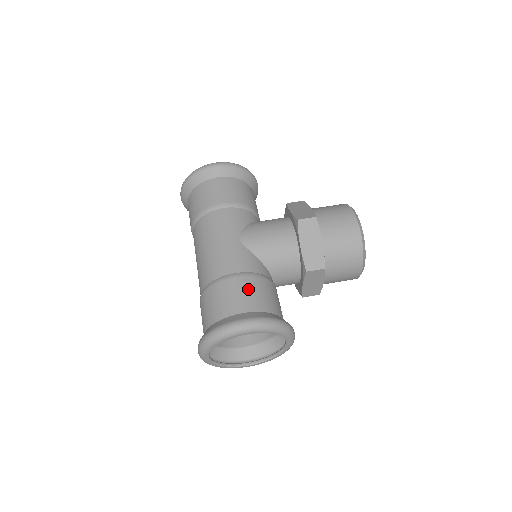
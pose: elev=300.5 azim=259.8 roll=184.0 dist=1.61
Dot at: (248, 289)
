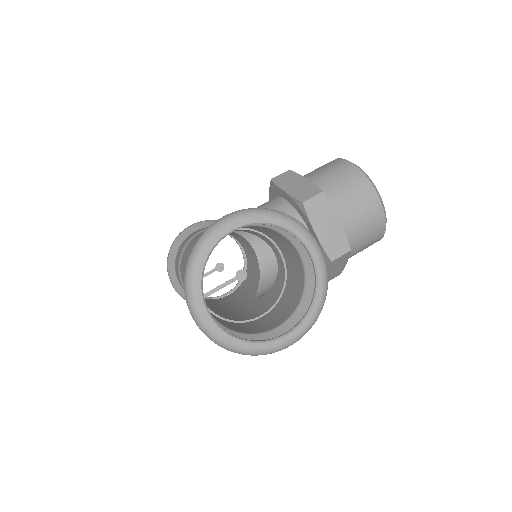
Dot at: occluded
